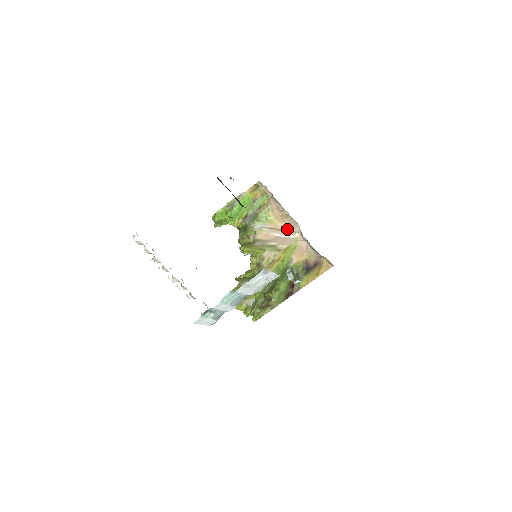
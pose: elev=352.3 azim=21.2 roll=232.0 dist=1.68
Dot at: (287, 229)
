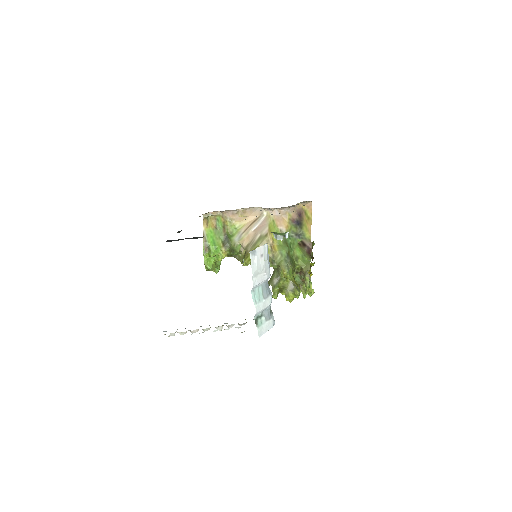
Dot at: (255, 218)
